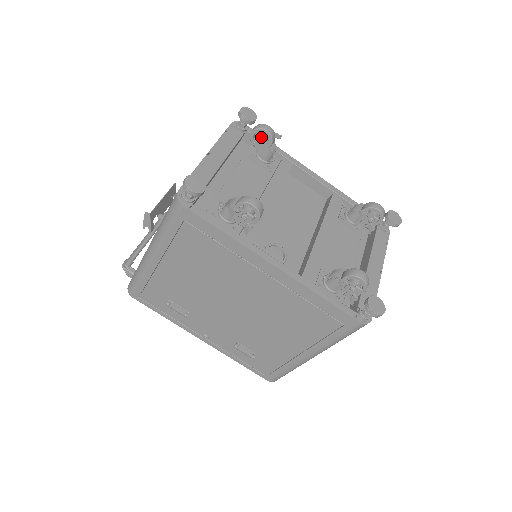
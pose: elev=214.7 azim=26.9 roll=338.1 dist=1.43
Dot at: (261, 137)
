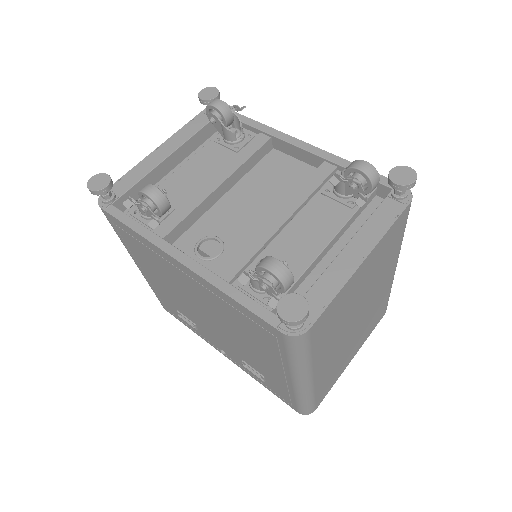
Dot at: (212, 115)
